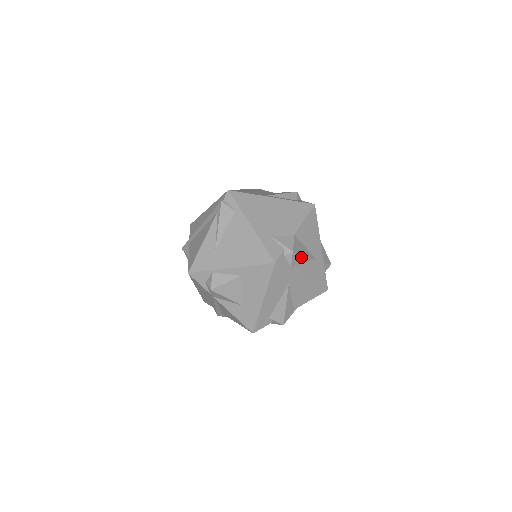
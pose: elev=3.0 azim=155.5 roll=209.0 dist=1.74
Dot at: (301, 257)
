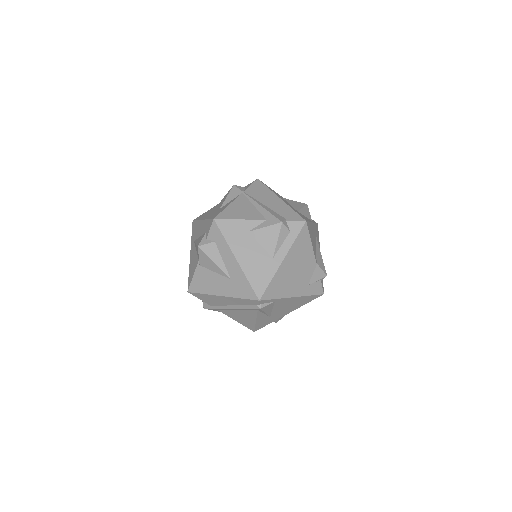
Dot at: (322, 260)
